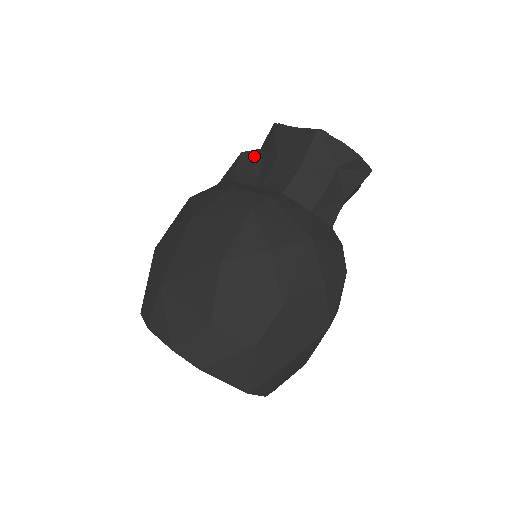
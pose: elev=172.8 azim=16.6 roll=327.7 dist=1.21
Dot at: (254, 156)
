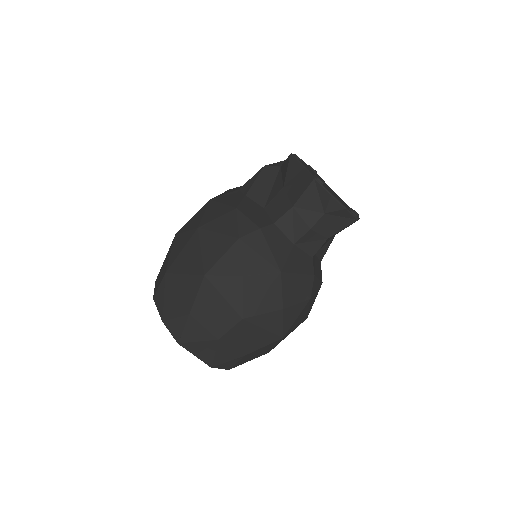
Dot at: (272, 173)
